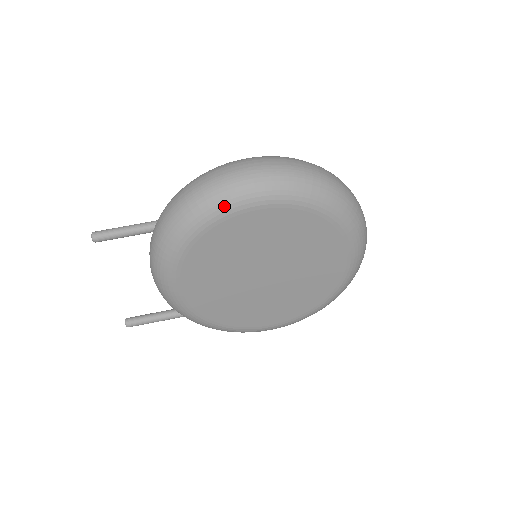
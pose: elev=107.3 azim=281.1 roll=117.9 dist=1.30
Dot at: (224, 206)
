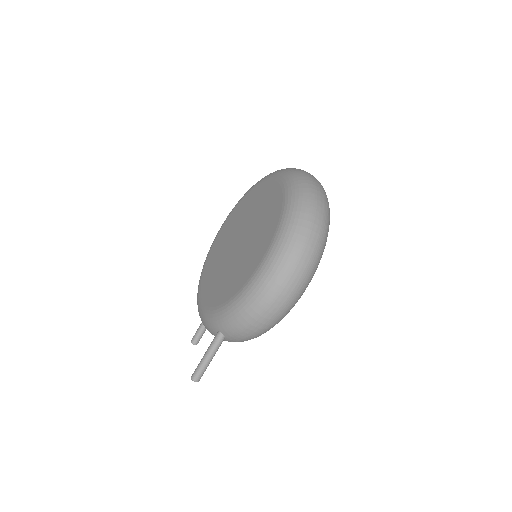
Dot at: occluded
